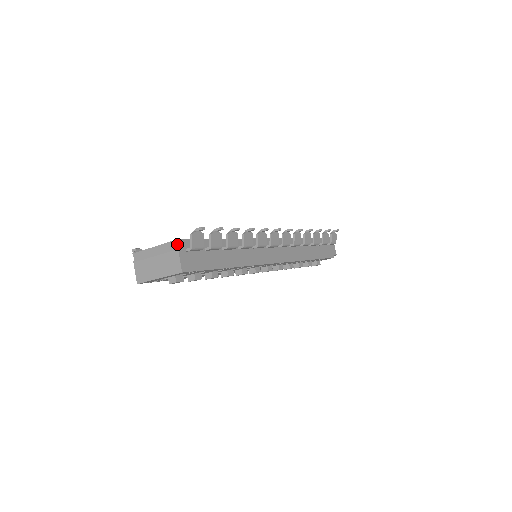
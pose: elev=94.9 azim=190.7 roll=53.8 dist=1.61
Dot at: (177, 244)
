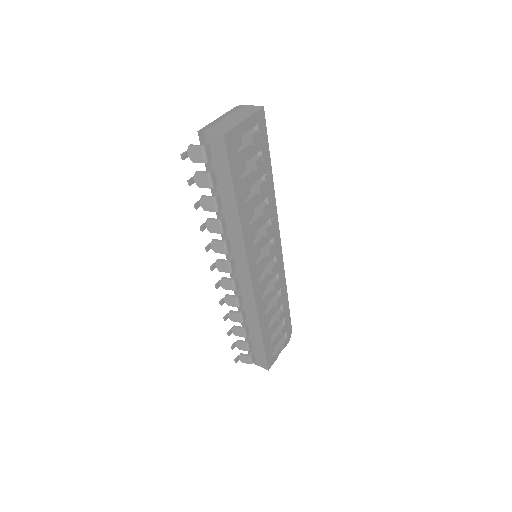
Dot at: (240, 105)
